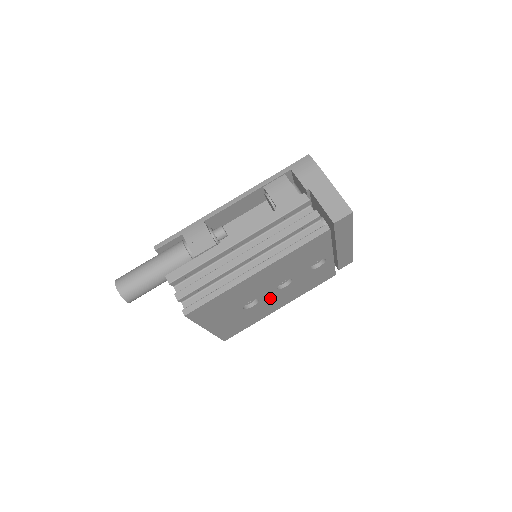
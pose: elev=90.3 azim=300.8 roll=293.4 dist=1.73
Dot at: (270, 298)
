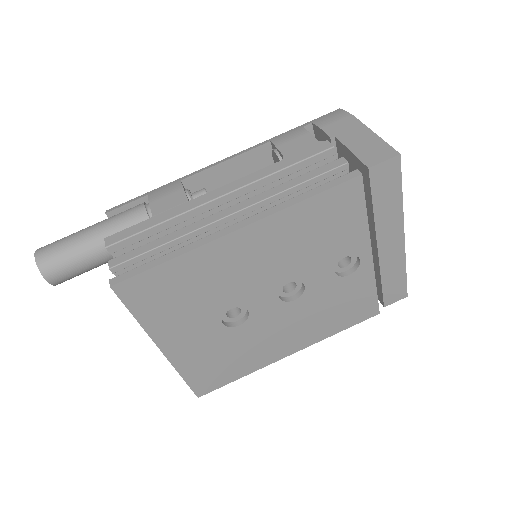
Dot at: (269, 318)
